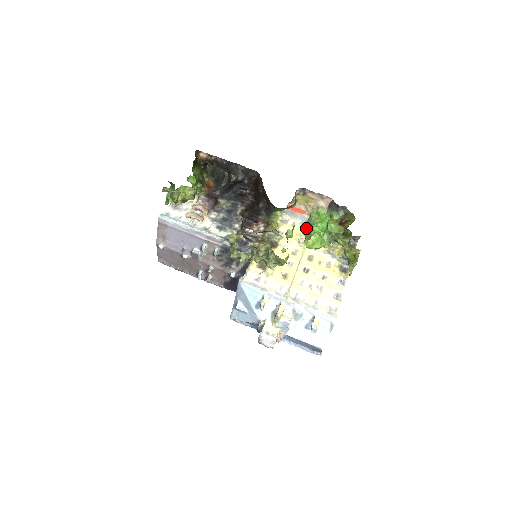
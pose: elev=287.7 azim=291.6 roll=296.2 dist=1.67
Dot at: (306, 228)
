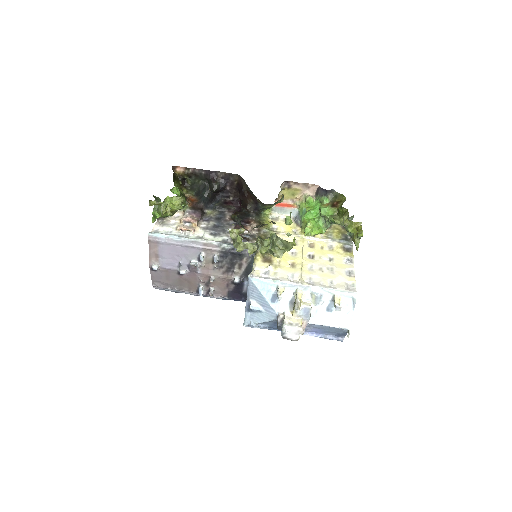
Dot at: (298, 220)
